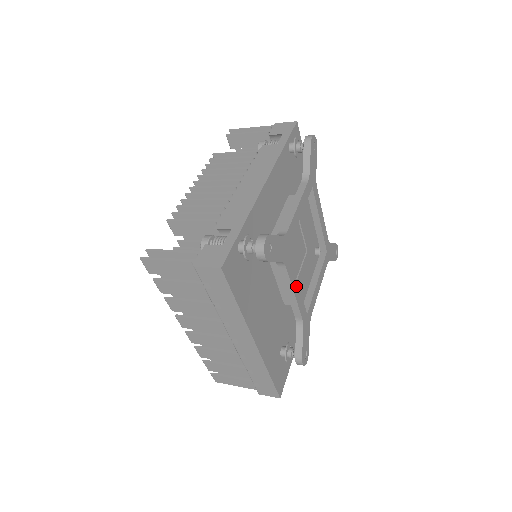
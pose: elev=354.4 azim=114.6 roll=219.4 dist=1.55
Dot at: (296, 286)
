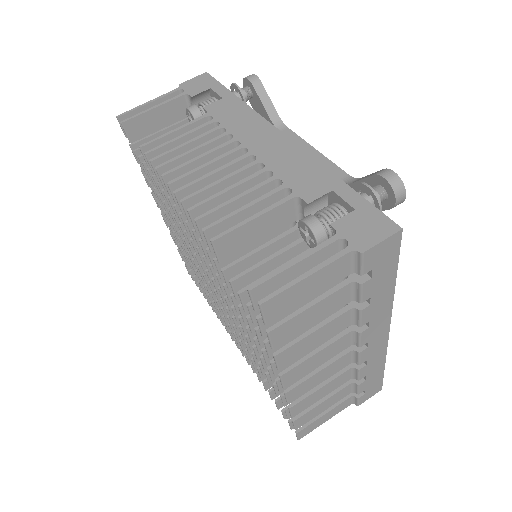
Dot at: occluded
